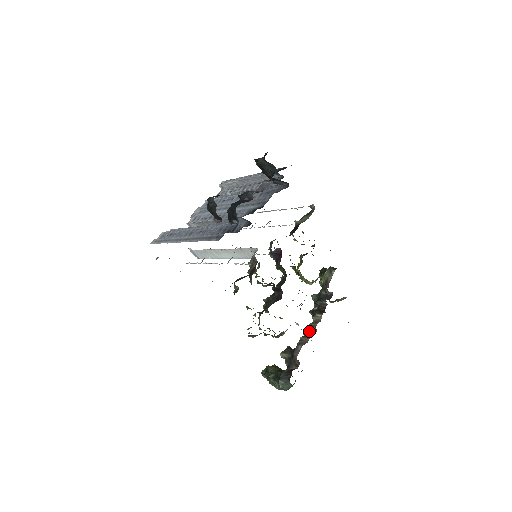
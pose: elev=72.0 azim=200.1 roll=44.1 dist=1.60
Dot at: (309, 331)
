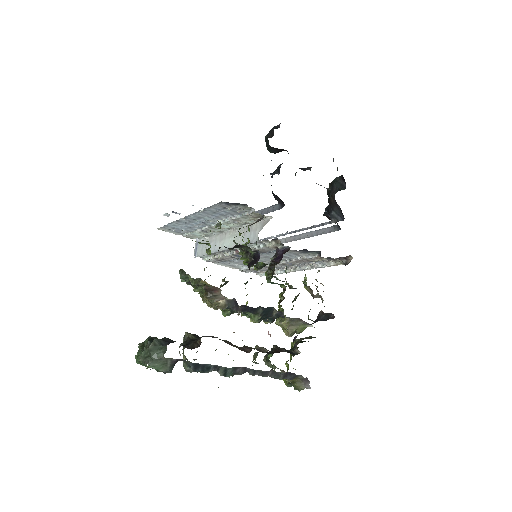
Dot at: (241, 347)
